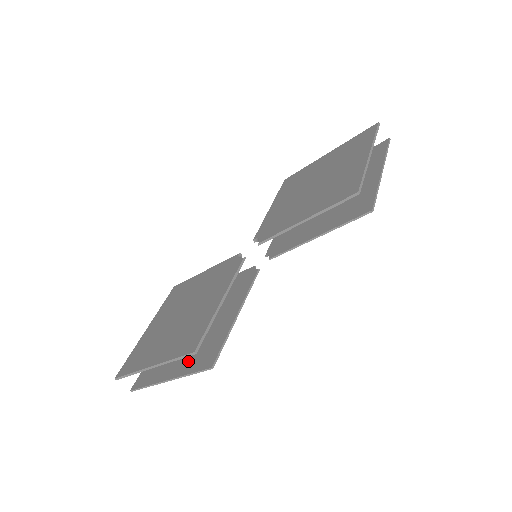
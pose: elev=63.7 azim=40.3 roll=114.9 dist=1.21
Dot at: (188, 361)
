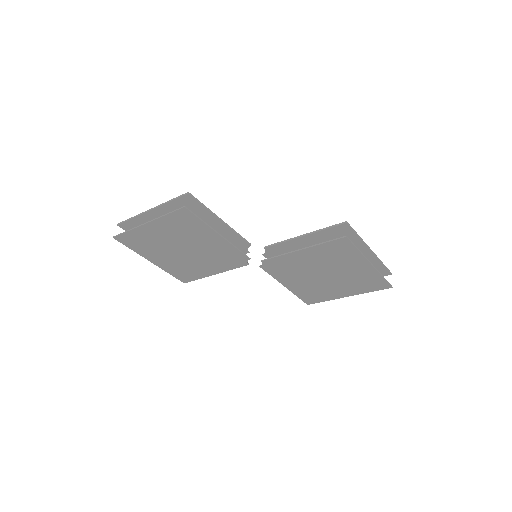
Dot at: (169, 224)
